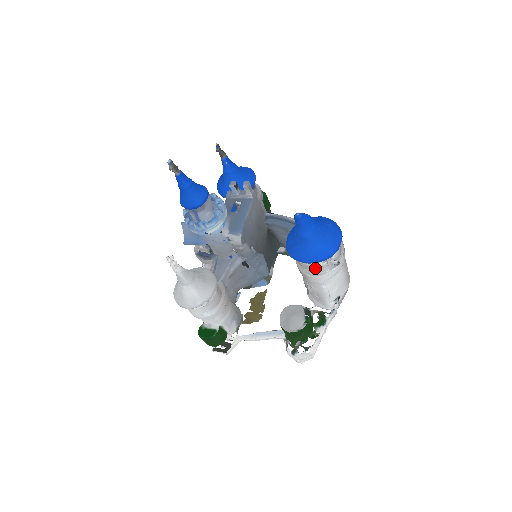
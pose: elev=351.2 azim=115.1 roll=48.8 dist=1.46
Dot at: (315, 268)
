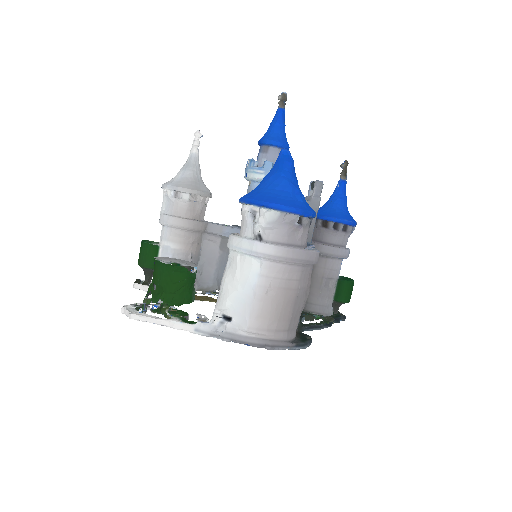
Dot at: occluded
